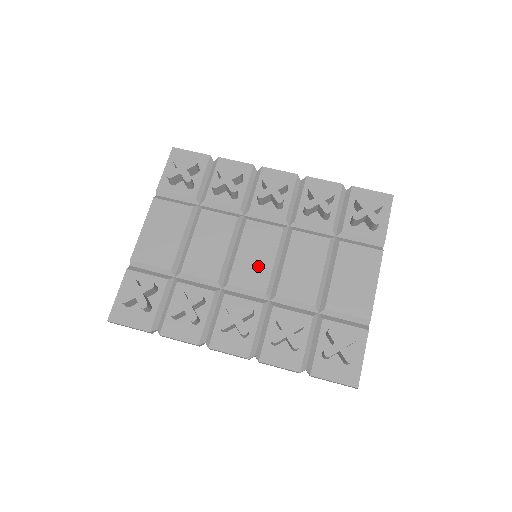
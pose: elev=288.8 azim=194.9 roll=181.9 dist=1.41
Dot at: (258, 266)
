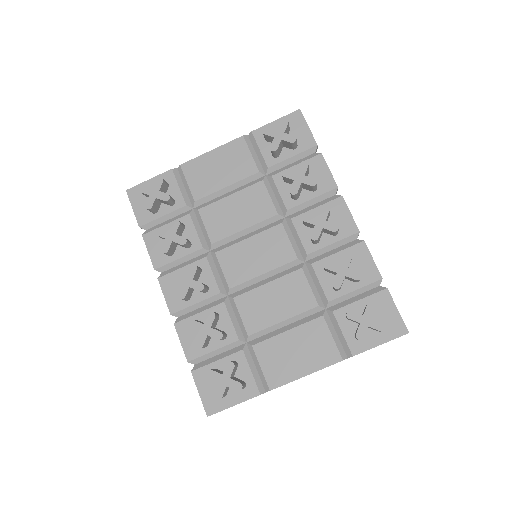
Dot at: (248, 264)
